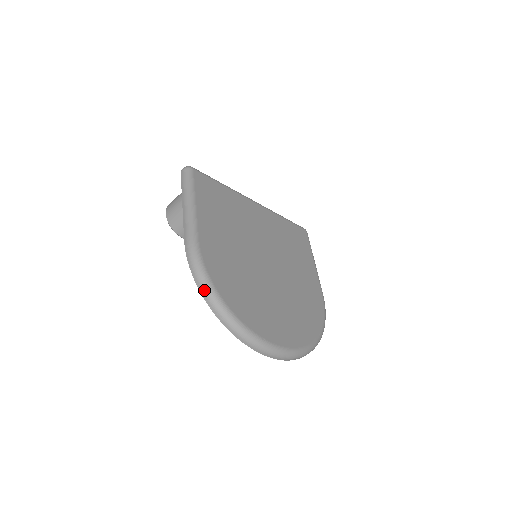
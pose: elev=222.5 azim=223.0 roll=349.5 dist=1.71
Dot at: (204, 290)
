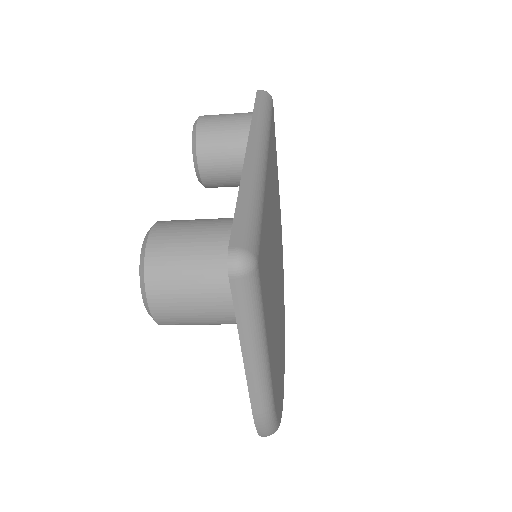
Dot at: occluded
